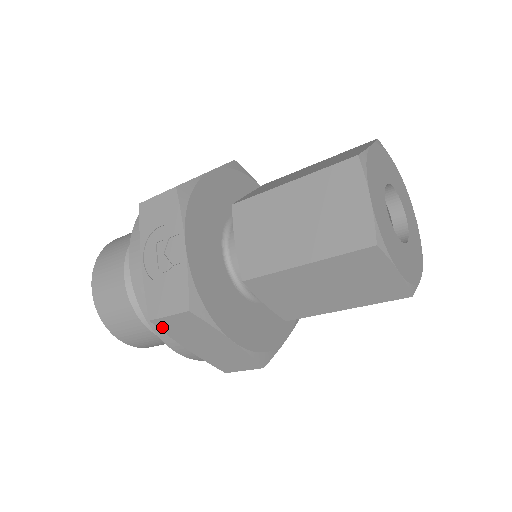
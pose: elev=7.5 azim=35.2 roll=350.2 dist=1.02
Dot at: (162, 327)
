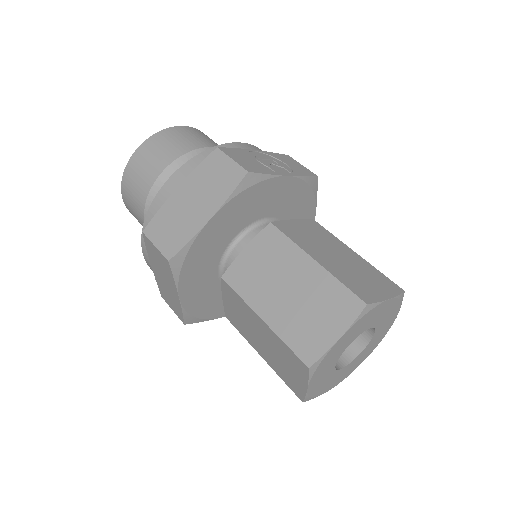
Dot at: (210, 159)
